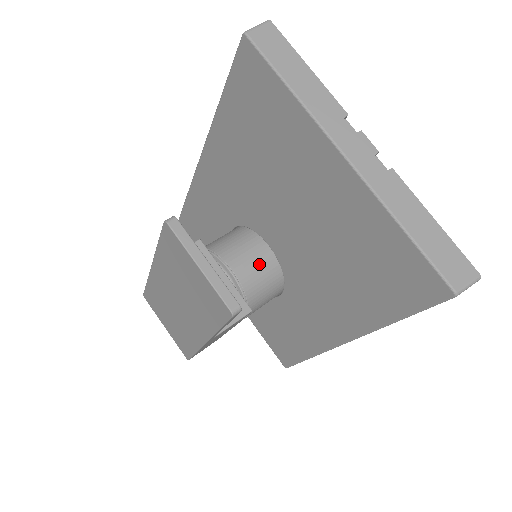
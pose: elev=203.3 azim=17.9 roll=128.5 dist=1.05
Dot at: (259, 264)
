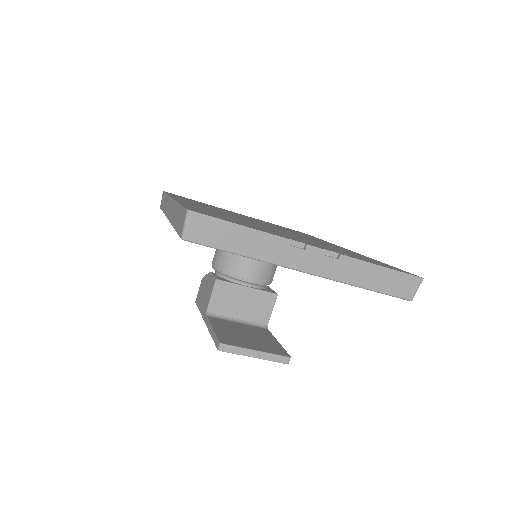
Dot at: (262, 262)
